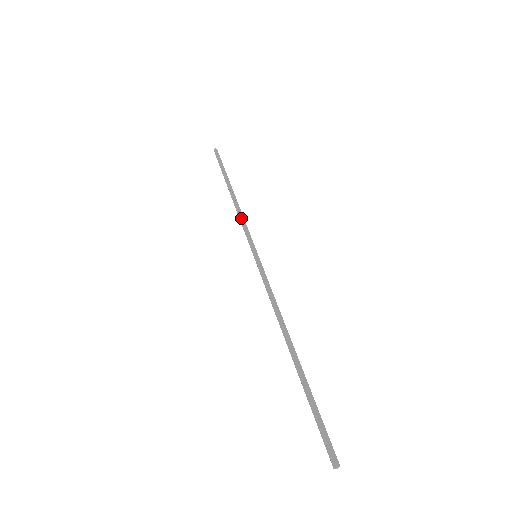
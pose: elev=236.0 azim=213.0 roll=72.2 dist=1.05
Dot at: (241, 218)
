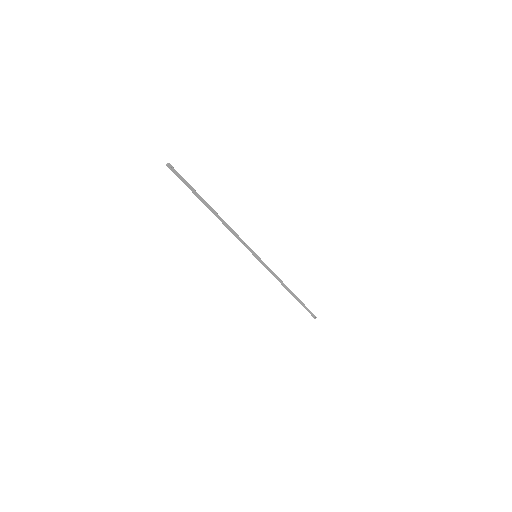
Dot at: (235, 235)
